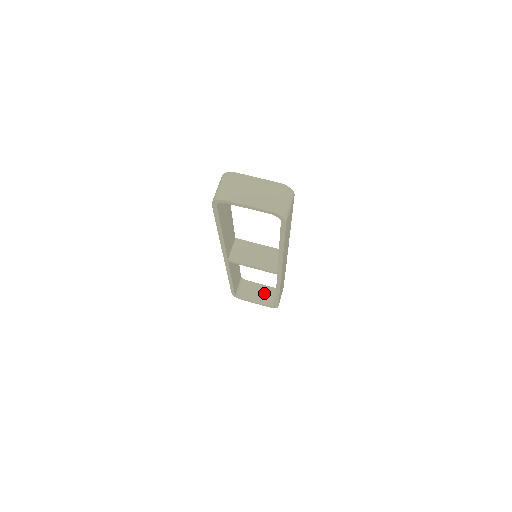
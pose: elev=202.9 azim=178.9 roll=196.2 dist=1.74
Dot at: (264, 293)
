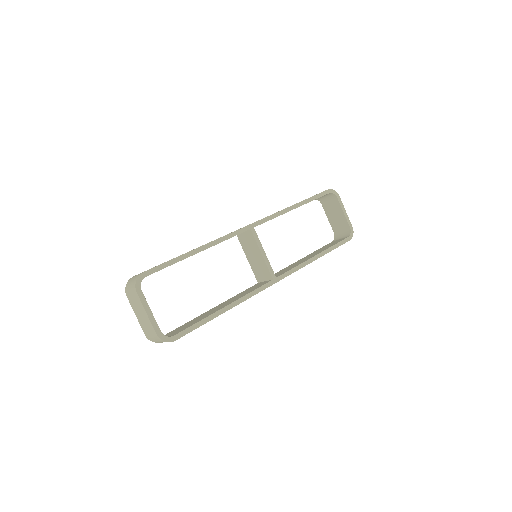
Dot at: (339, 221)
